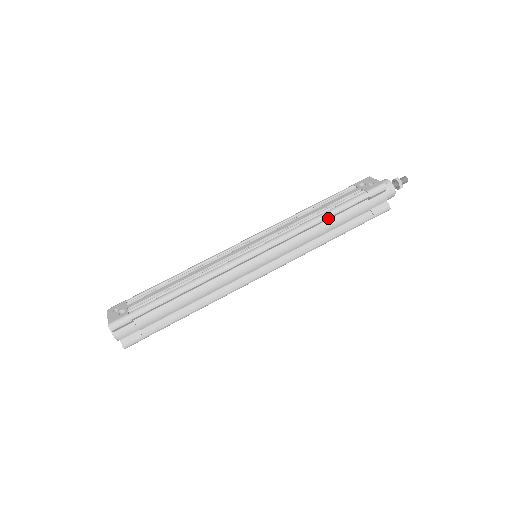
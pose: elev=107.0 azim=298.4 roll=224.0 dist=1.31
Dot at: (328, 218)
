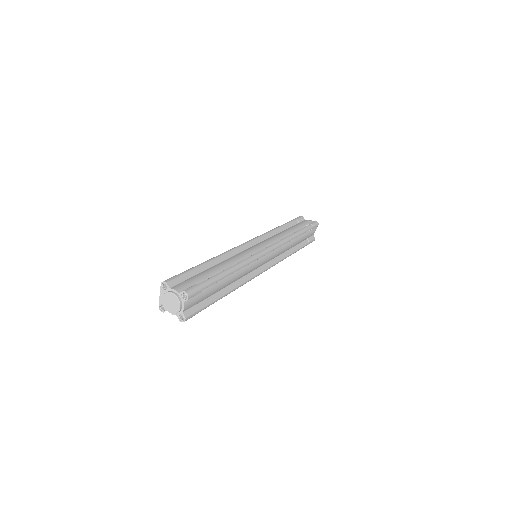
Dot at: (282, 229)
